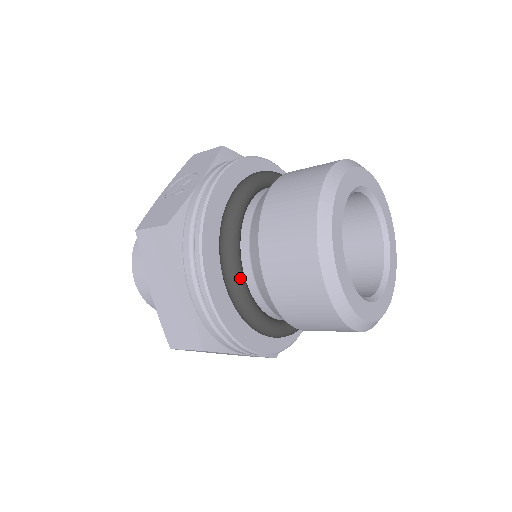
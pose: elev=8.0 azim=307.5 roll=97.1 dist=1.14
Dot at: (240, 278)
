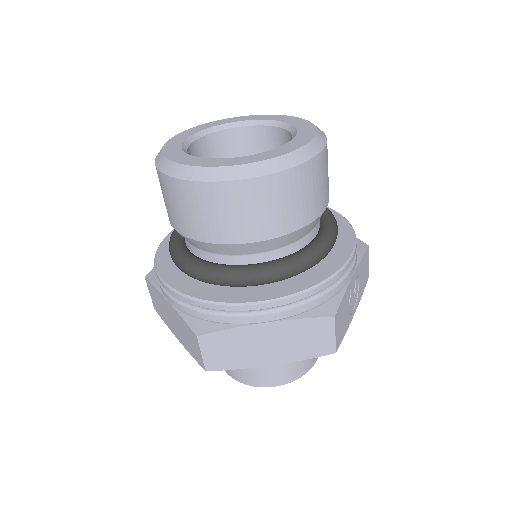
Dot at: (182, 255)
